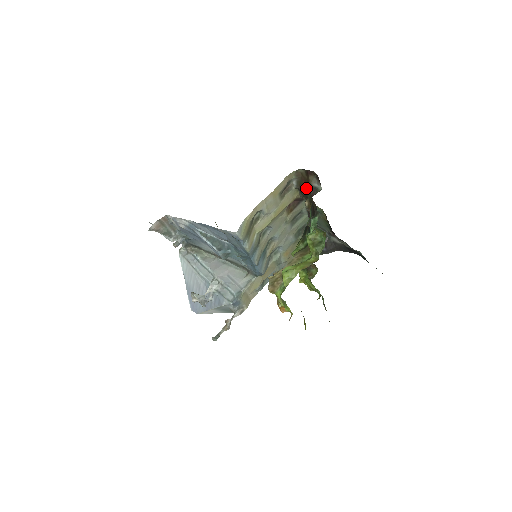
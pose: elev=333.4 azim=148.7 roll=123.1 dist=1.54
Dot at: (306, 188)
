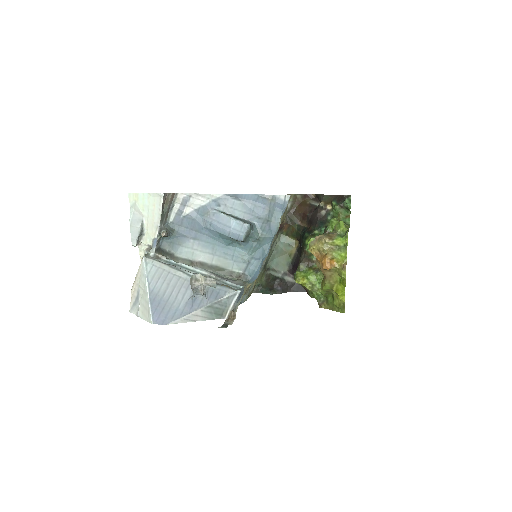
Dot at: (303, 207)
